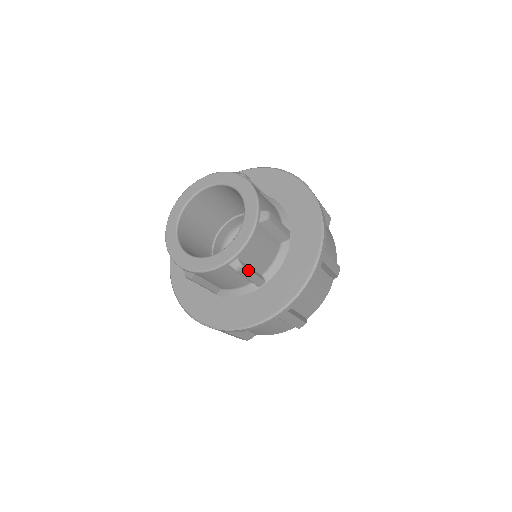
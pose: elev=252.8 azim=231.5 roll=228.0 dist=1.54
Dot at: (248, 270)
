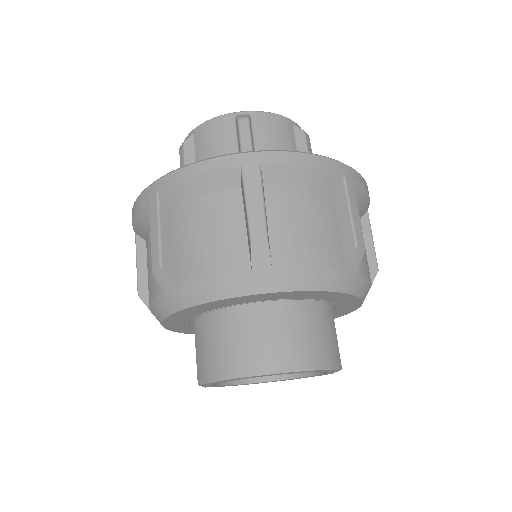
Dot at: (250, 132)
